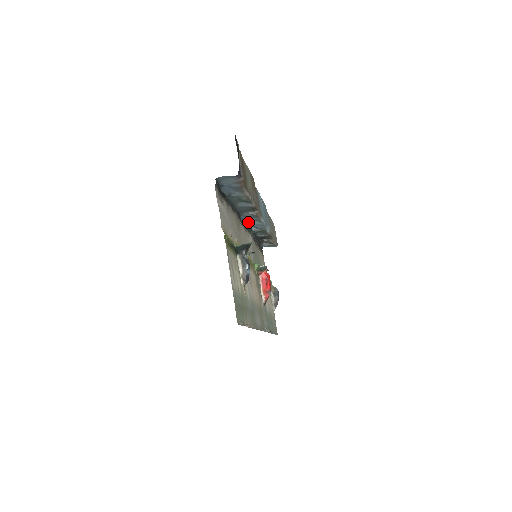
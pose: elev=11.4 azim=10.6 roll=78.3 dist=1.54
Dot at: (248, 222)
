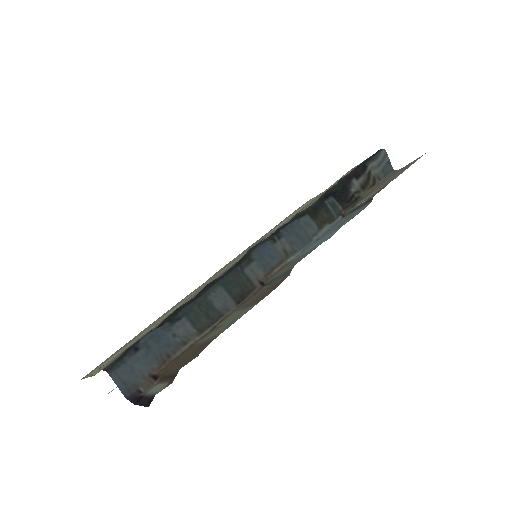
Dot at: (283, 234)
